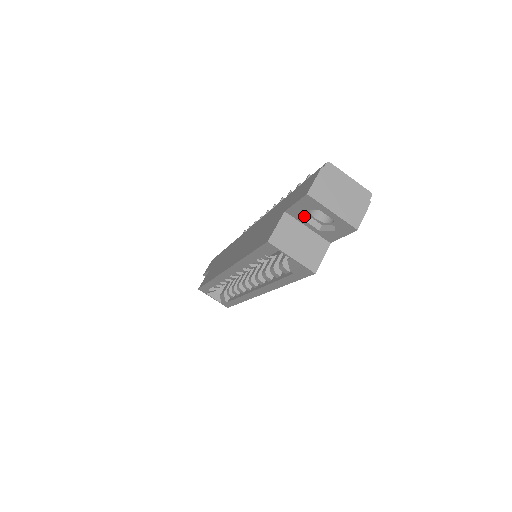
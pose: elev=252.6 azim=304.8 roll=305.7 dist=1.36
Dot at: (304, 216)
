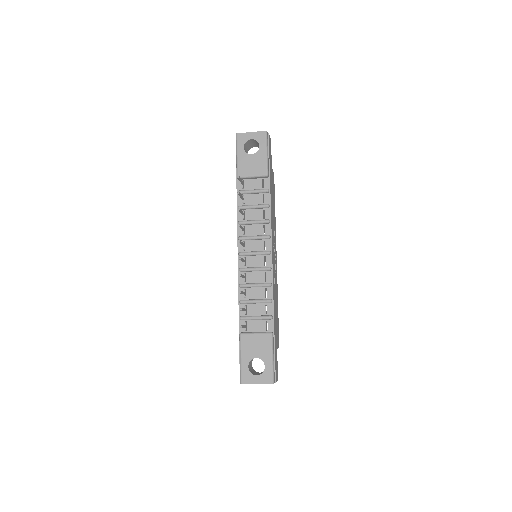
Dot at: occluded
